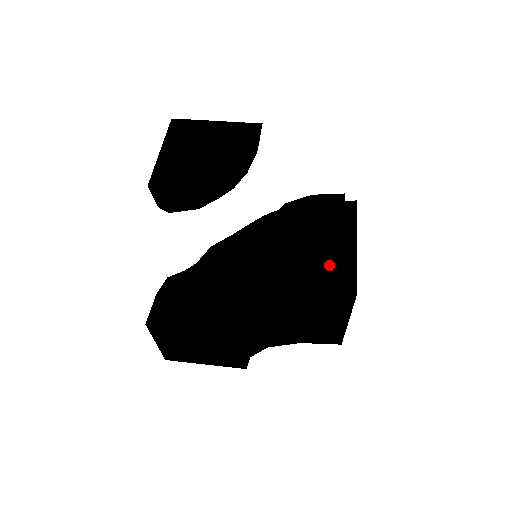
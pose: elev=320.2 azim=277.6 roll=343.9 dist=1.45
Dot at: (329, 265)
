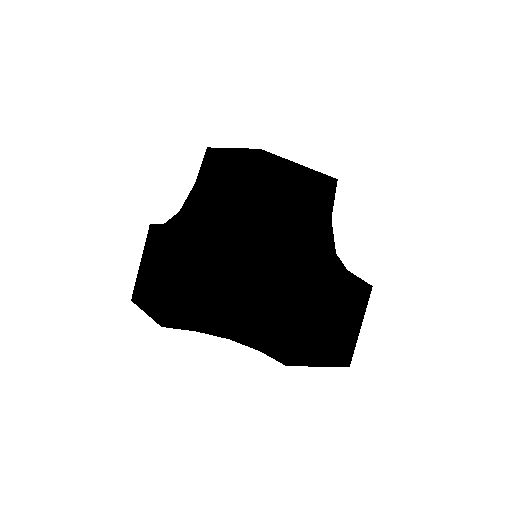
Dot at: occluded
